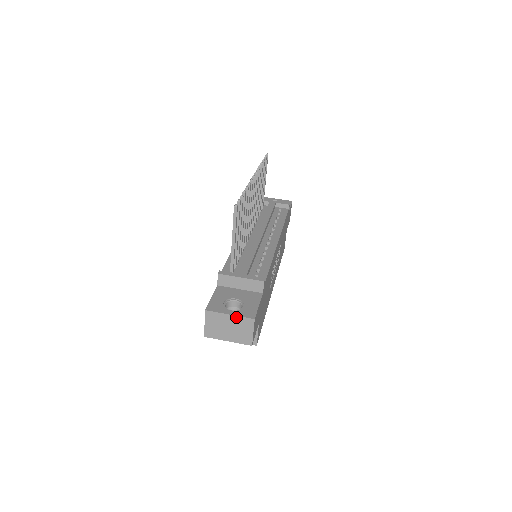
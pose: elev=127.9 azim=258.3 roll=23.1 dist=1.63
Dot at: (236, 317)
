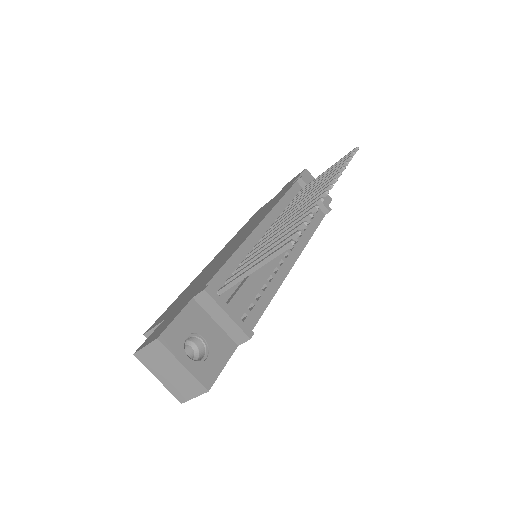
Dot at: (189, 373)
